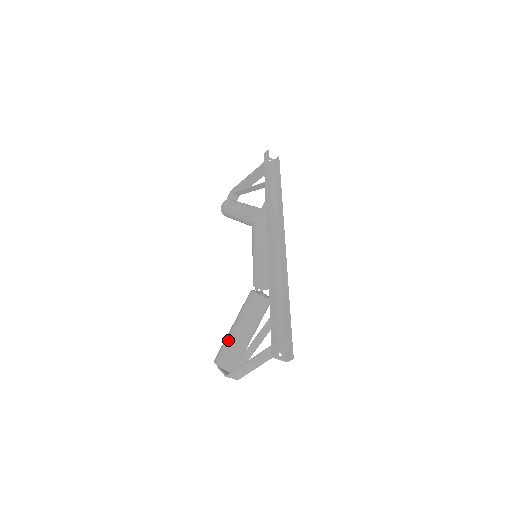
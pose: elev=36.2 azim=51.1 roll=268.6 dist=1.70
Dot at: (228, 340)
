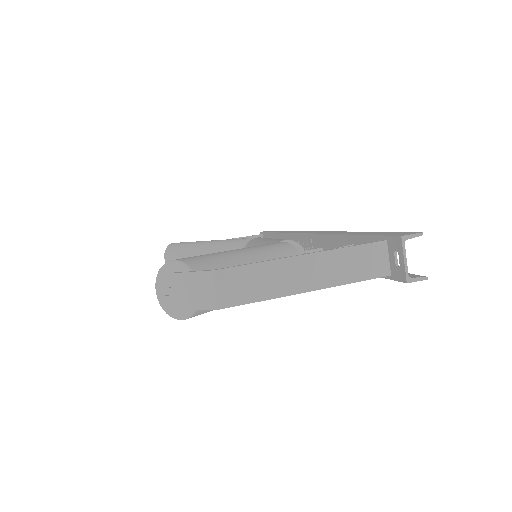
Dot at: (221, 252)
